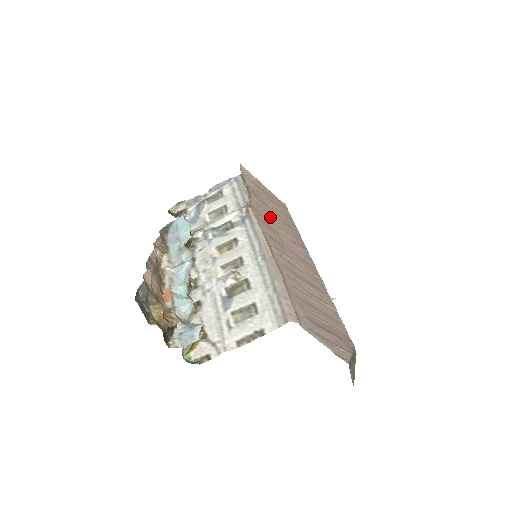
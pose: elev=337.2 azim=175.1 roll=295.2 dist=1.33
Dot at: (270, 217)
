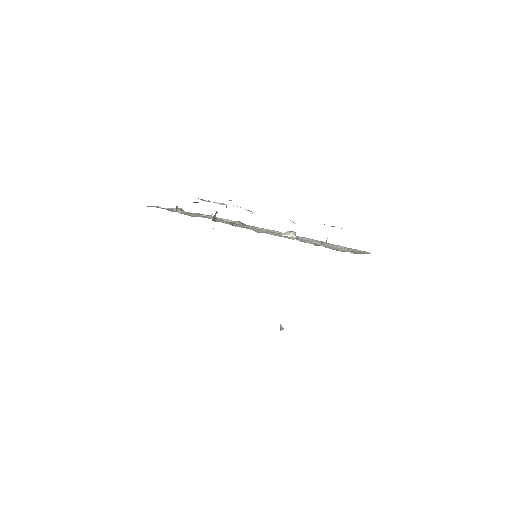
Dot at: occluded
